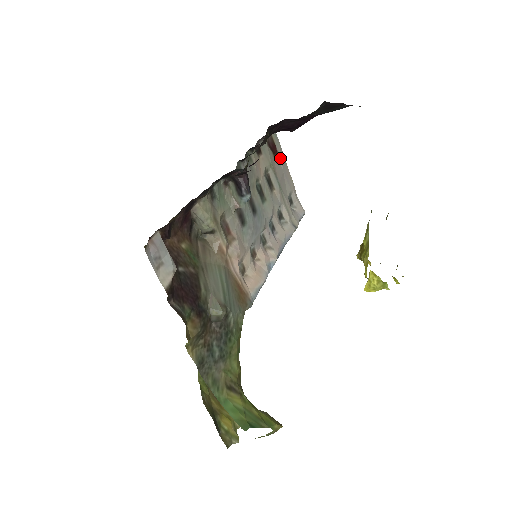
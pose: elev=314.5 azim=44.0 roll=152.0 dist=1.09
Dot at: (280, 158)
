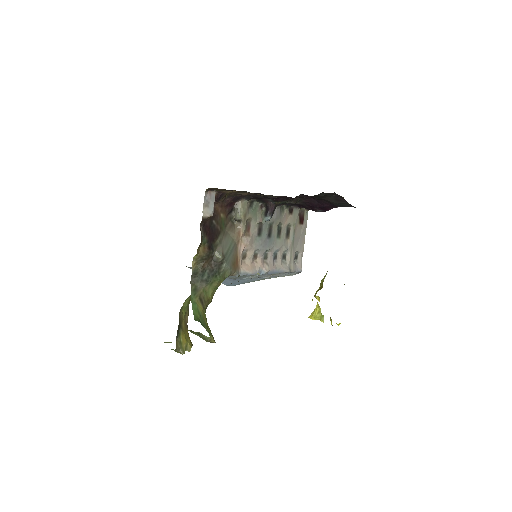
Dot at: (303, 228)
